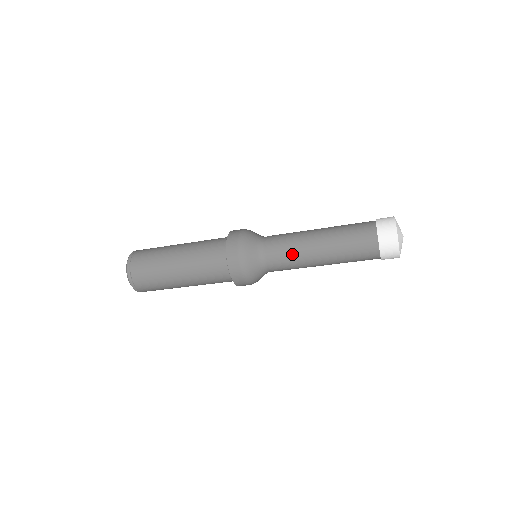
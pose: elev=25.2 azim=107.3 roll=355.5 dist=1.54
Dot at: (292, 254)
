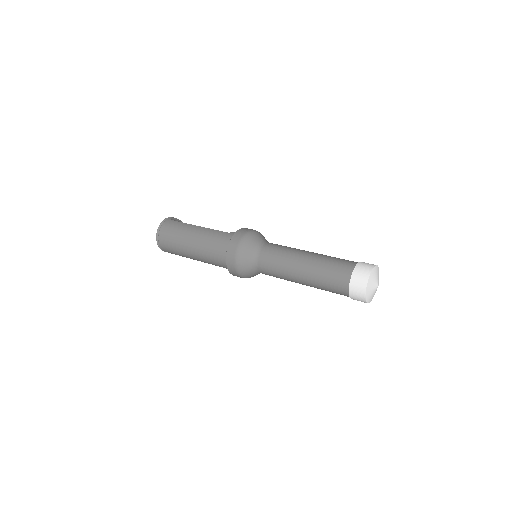
Dot at: (279, 273)
